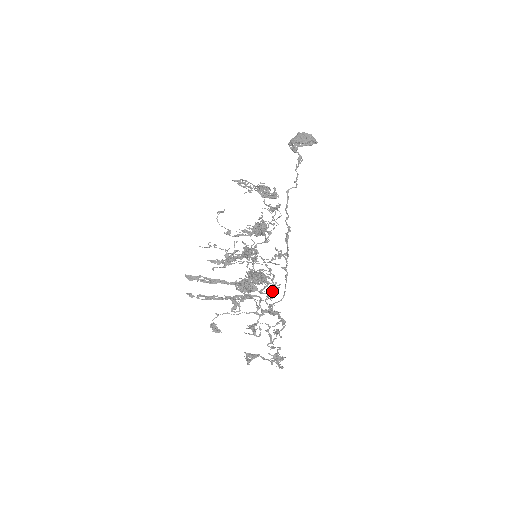
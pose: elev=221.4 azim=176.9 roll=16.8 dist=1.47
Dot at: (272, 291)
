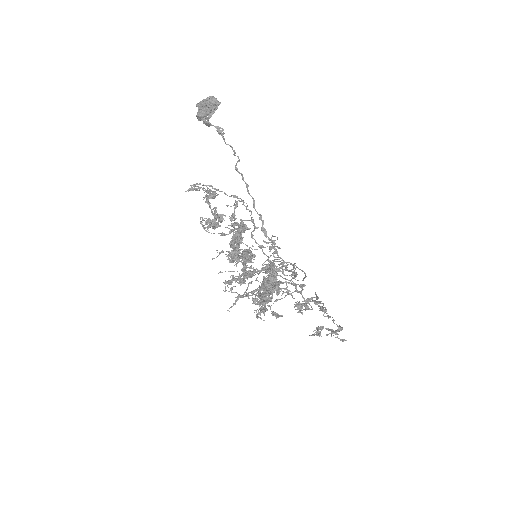
Dot at: (288, 293)
